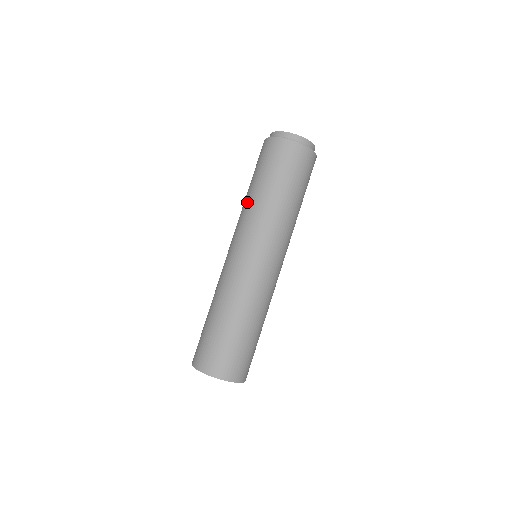
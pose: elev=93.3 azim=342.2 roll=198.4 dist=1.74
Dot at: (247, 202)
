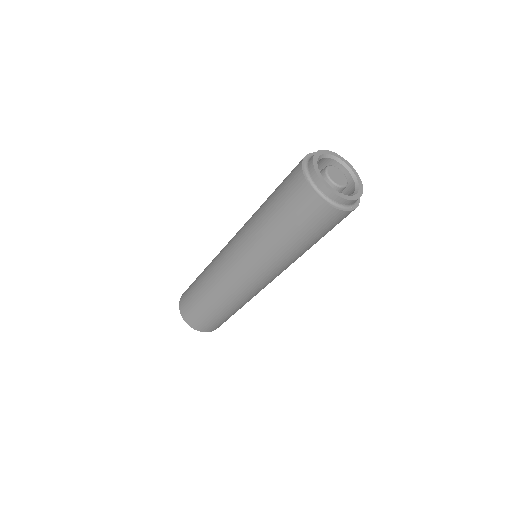
Dot at: (258, 230)
